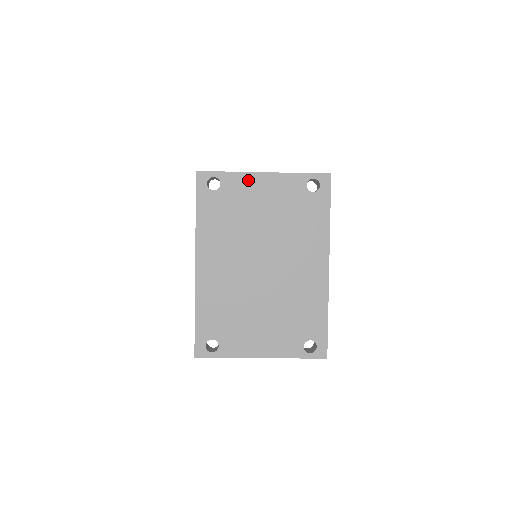
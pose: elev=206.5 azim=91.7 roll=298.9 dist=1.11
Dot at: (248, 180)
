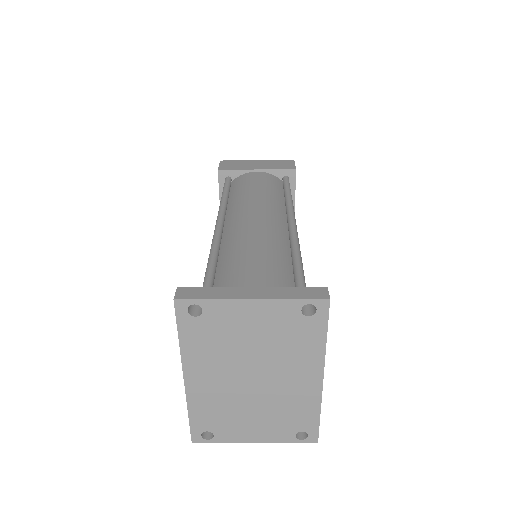
Dot at: (234, 307)
